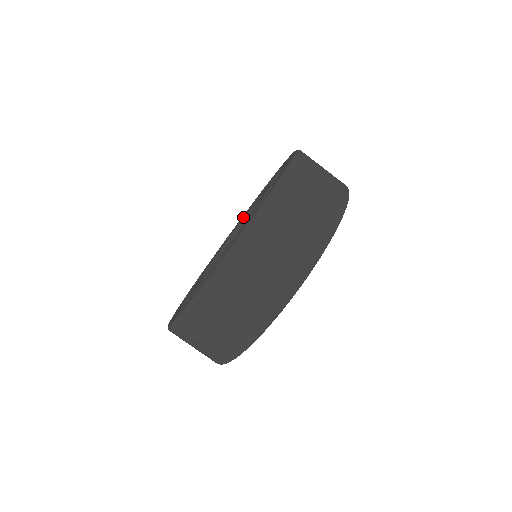
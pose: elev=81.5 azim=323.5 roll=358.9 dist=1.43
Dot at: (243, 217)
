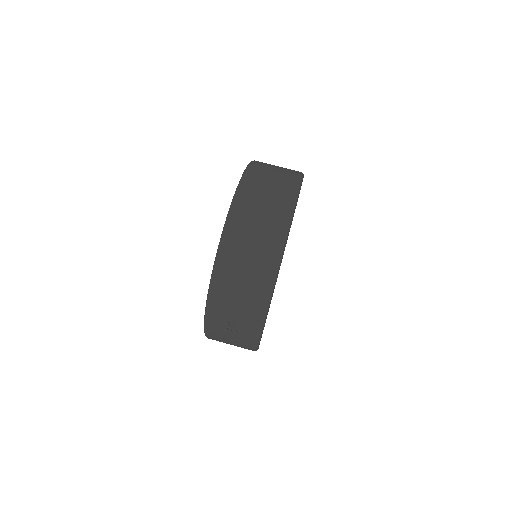
Dot at: occluded
